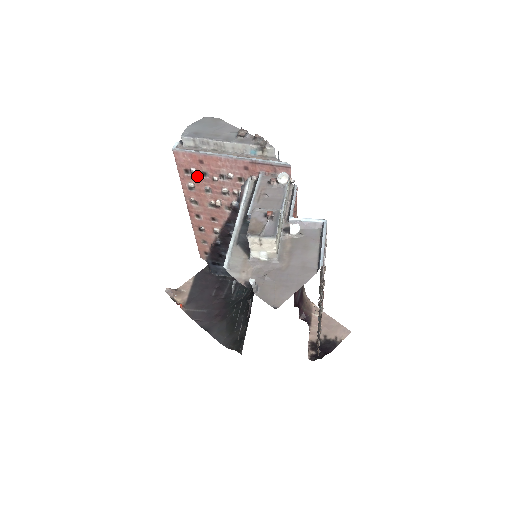
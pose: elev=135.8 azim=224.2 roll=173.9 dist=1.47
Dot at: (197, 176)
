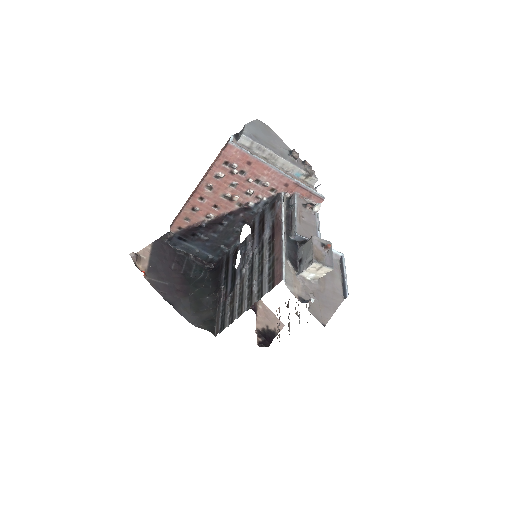
Dot at: (235, 172)
